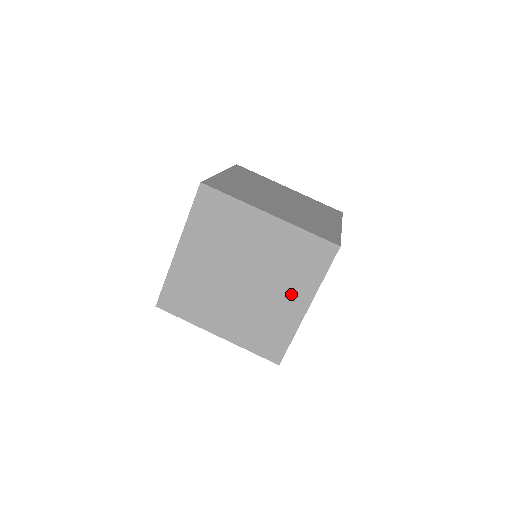
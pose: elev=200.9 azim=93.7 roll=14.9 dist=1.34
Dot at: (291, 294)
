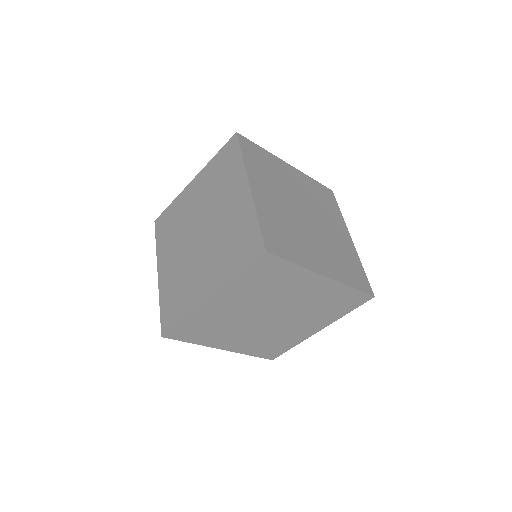
Dot at: (232, 195)
